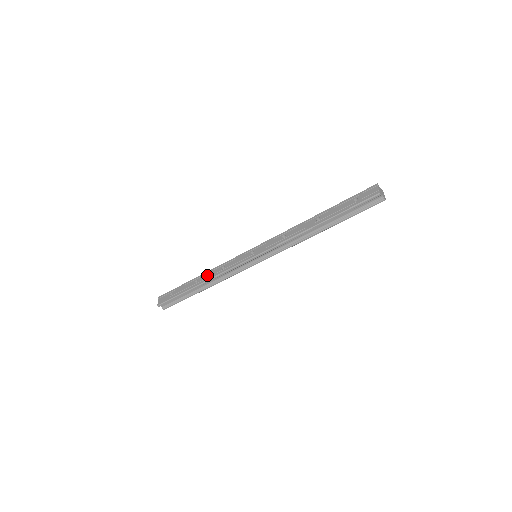
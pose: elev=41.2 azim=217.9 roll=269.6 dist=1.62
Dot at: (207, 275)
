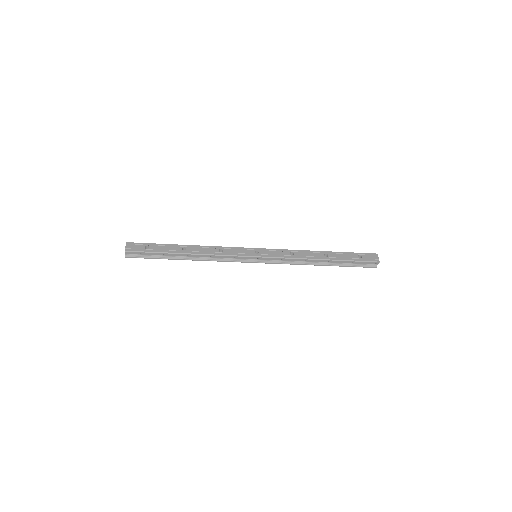
Dot at: (200, 249)
